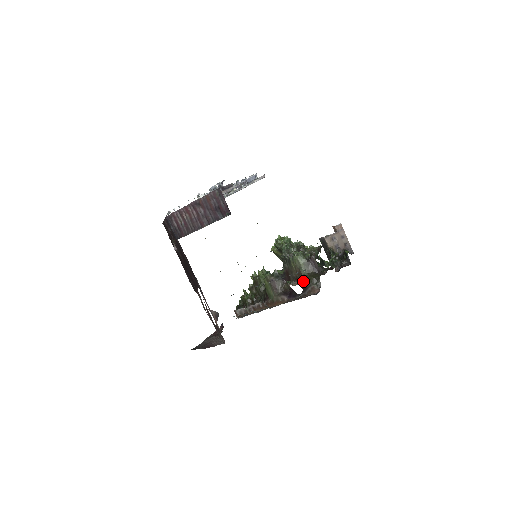
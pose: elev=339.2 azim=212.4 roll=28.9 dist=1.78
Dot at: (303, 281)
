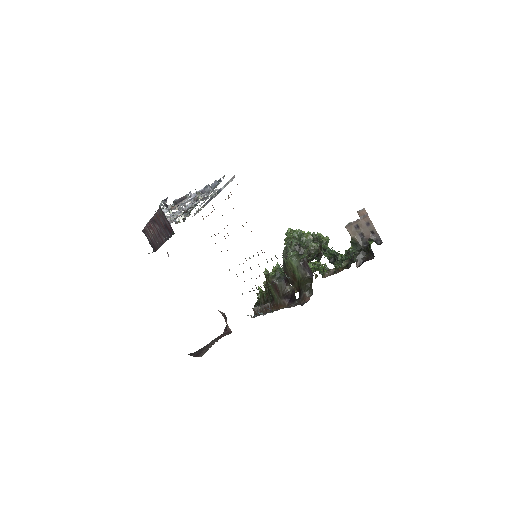
Dot at: (298, 286)
